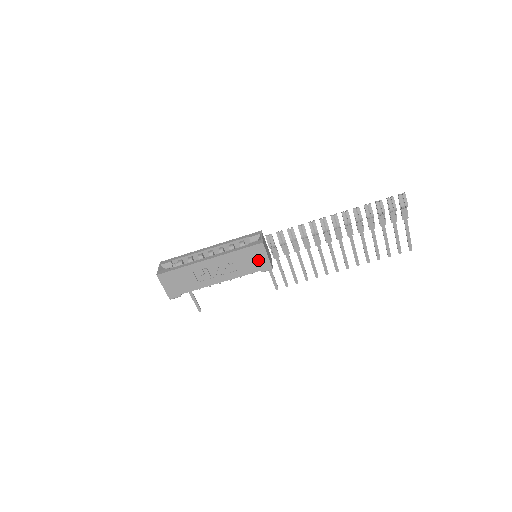
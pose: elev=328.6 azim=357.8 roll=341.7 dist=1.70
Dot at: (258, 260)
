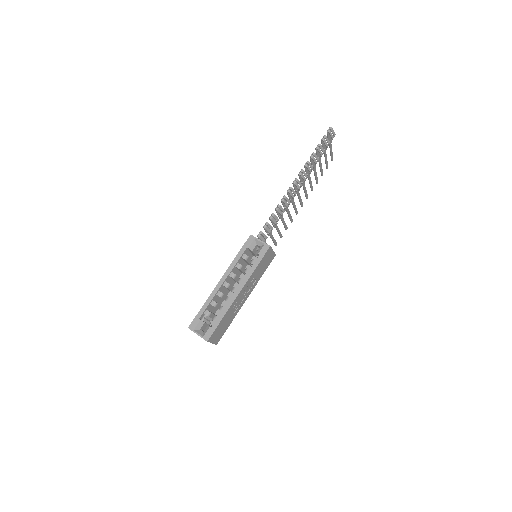
Dot at: (268, 260)
